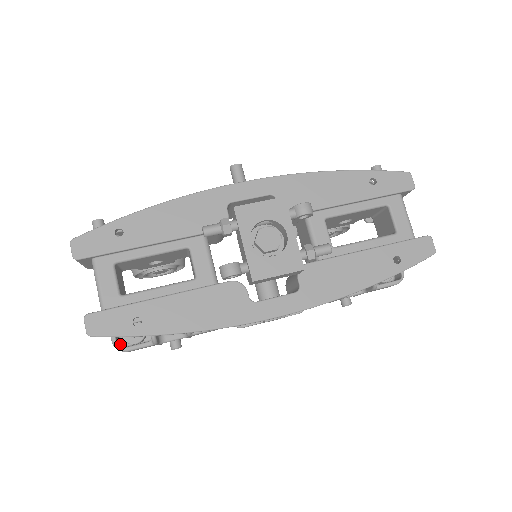
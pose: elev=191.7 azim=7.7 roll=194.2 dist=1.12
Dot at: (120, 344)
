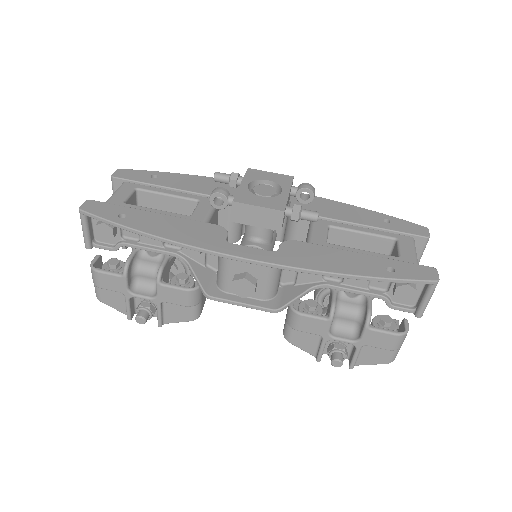
Dot at: occluded
